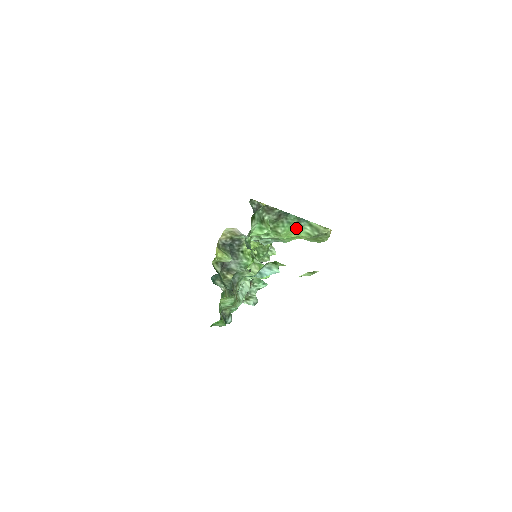
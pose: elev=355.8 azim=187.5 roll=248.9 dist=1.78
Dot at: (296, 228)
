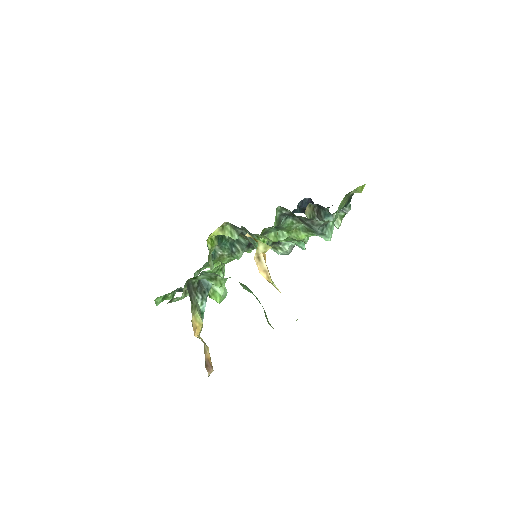
Dot at: (256, 298)
